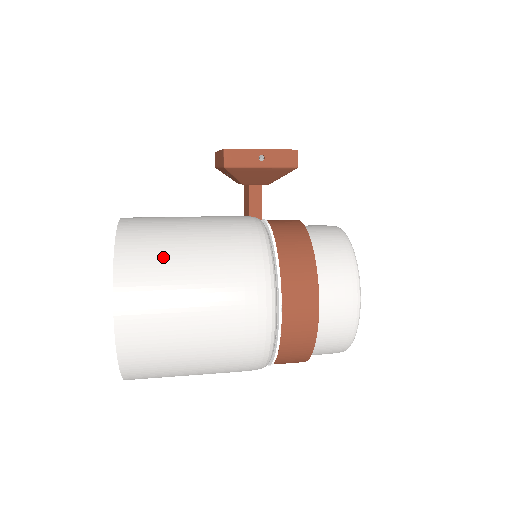
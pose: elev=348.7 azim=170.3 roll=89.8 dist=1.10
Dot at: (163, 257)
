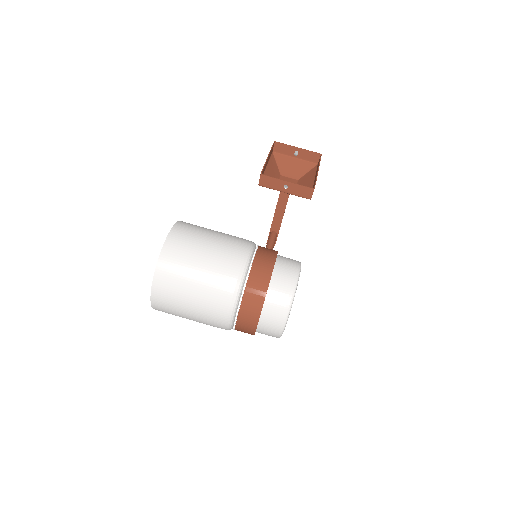
Dot at: (181, 272)
